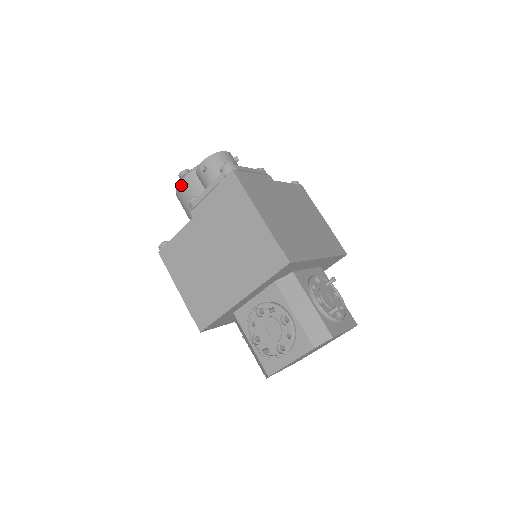
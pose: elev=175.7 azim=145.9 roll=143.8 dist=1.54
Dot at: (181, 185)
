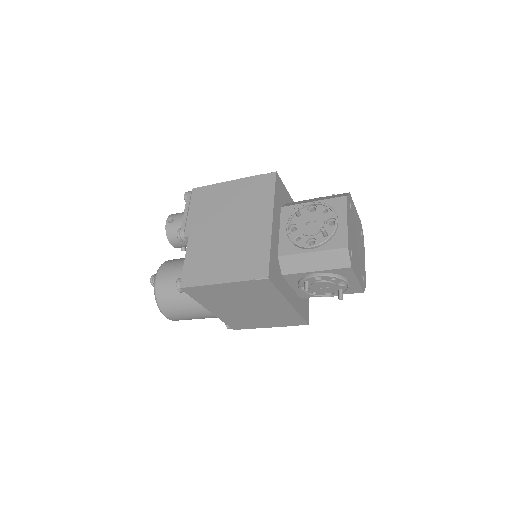
Dot at: (158, 282)
